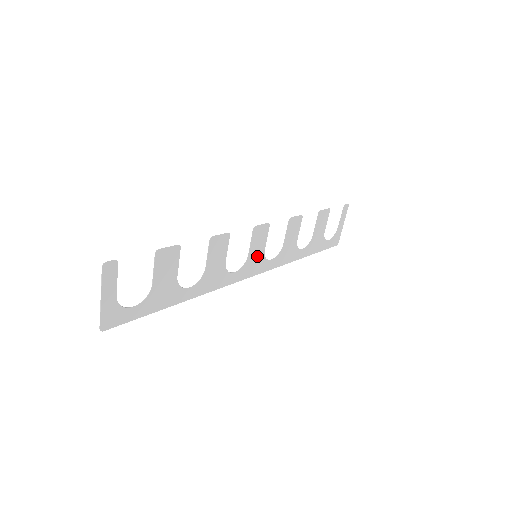
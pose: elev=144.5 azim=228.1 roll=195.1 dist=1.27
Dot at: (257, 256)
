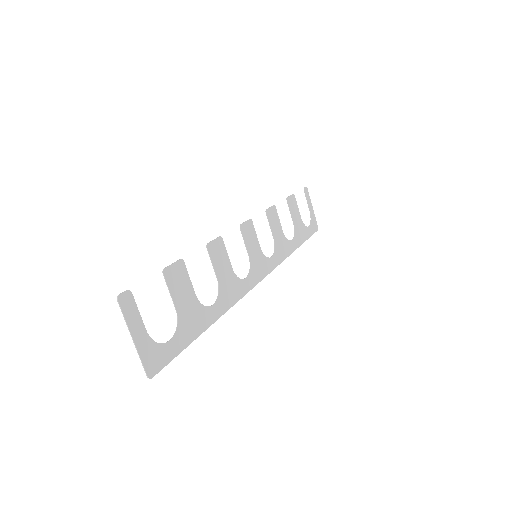
Dot at: (257, 256)
